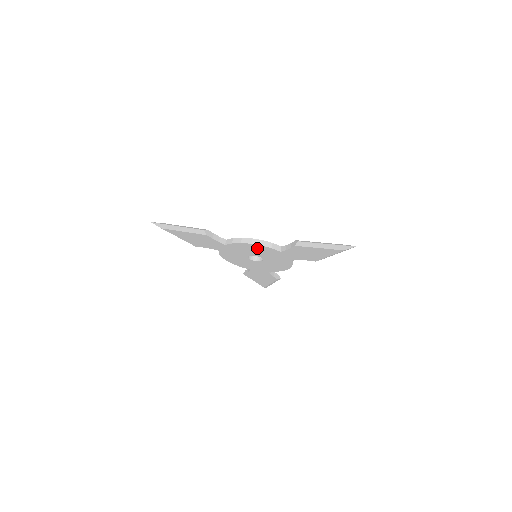
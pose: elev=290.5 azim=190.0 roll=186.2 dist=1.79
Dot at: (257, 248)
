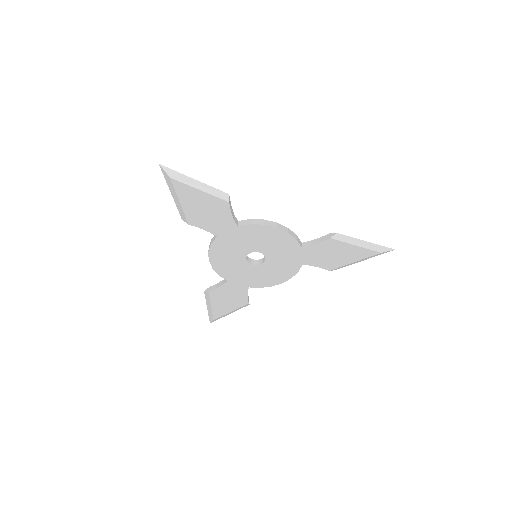
Dot at: (277, 238)
